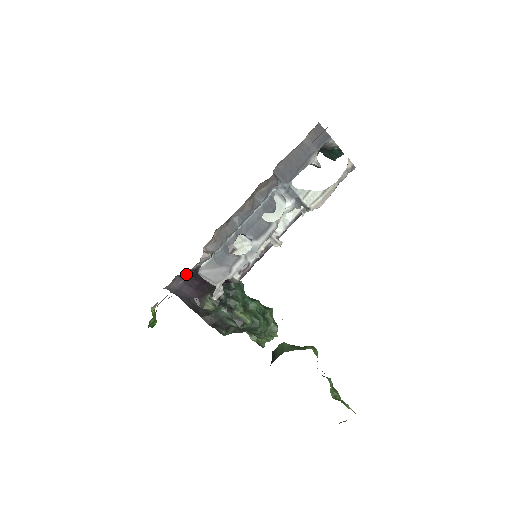
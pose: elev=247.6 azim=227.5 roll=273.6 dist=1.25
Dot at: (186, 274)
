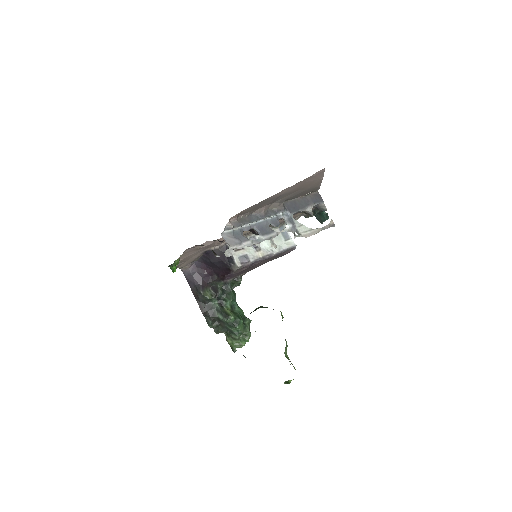
Dot at: (204, 255)
